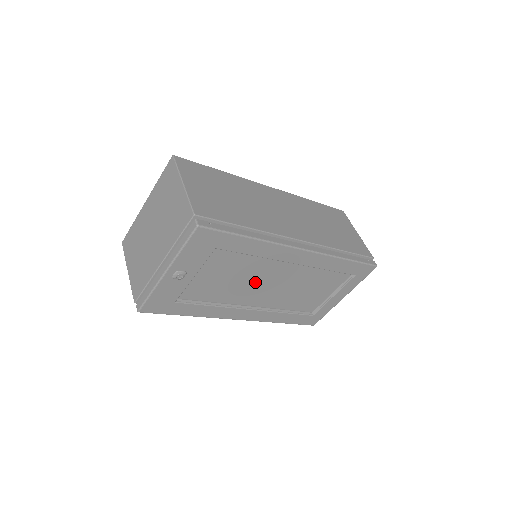
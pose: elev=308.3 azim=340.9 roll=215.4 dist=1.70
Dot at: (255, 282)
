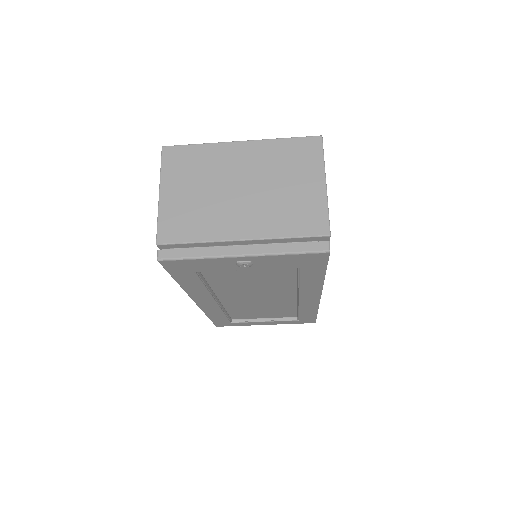
Dot at: (256, 291)
